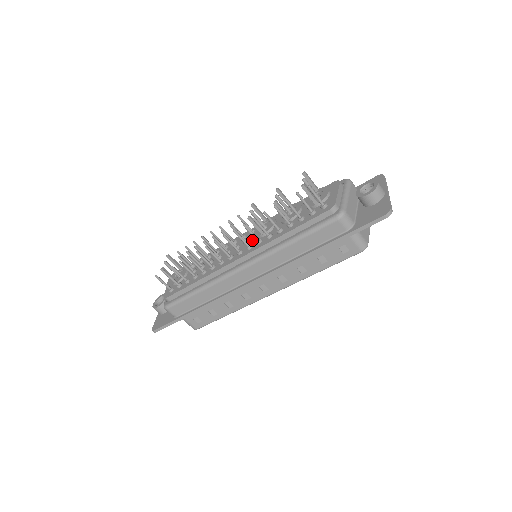
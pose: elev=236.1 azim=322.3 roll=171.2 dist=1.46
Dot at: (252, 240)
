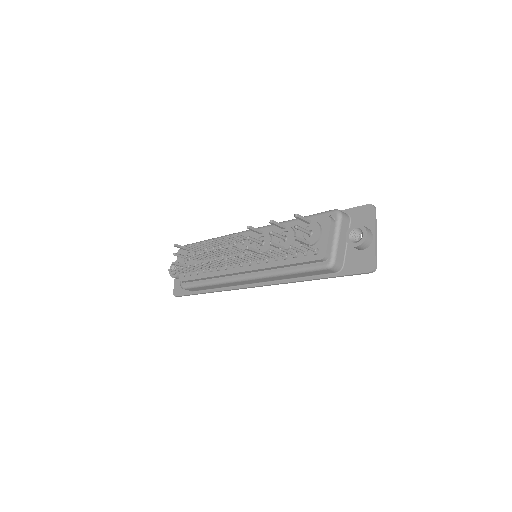
Dot at: occluded
